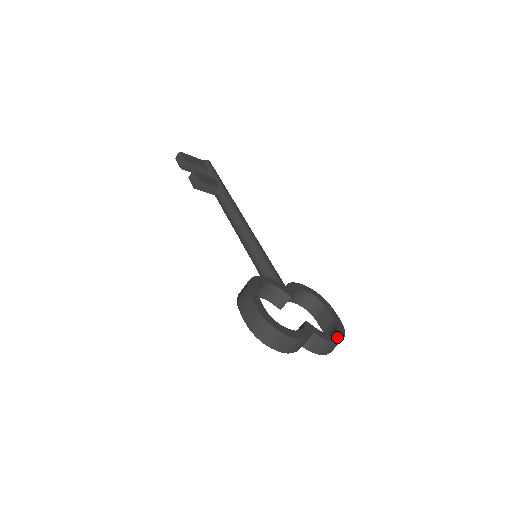
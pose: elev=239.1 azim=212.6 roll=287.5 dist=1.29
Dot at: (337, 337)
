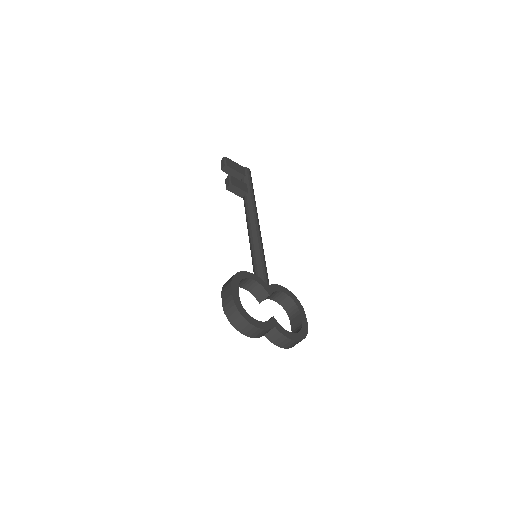
Dot at: (296, 337)
